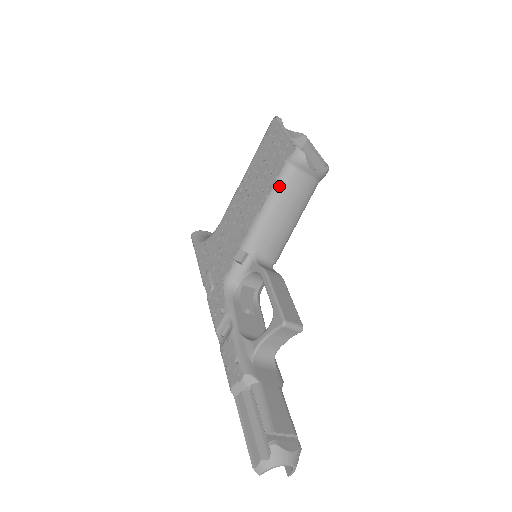
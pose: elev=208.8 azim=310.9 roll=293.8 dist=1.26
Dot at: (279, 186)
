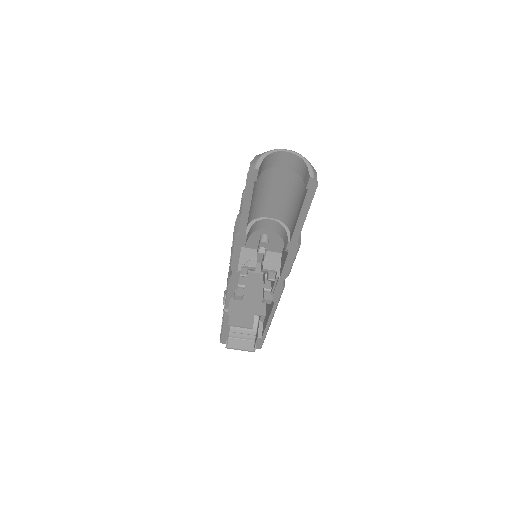
Dot at: occluded
